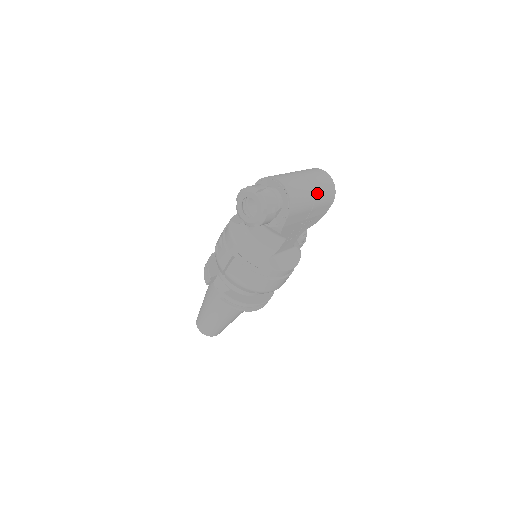
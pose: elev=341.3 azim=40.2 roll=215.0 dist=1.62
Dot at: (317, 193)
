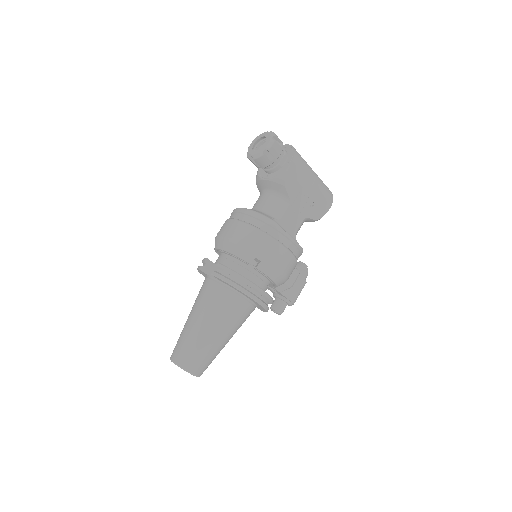
Dot at: (317, 176)
